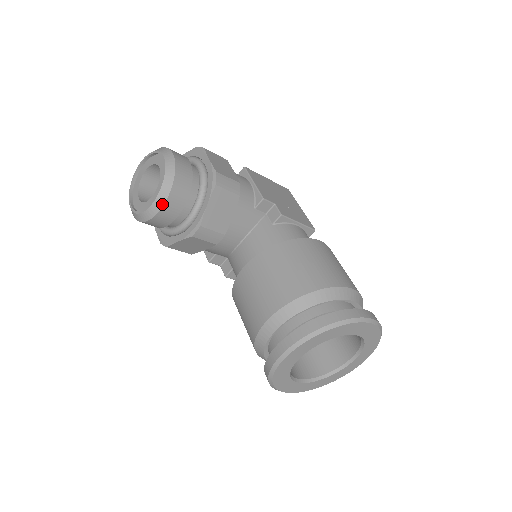
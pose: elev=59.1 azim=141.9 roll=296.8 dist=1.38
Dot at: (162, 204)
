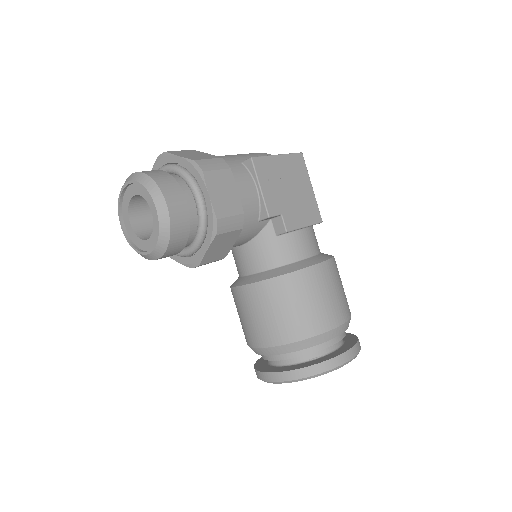
Dot at: (158, 257)
